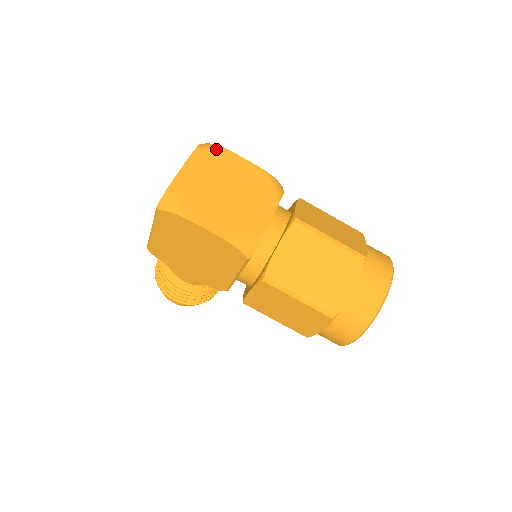
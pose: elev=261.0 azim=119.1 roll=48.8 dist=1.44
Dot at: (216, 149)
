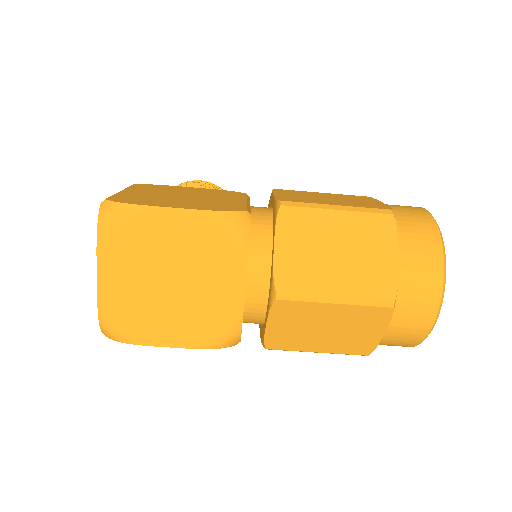
Dot at: (123, 216)
